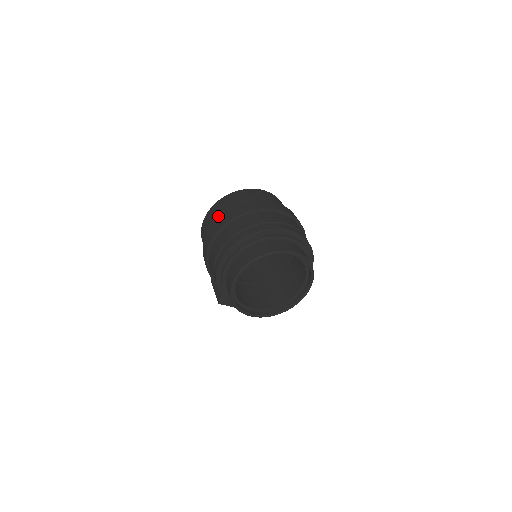
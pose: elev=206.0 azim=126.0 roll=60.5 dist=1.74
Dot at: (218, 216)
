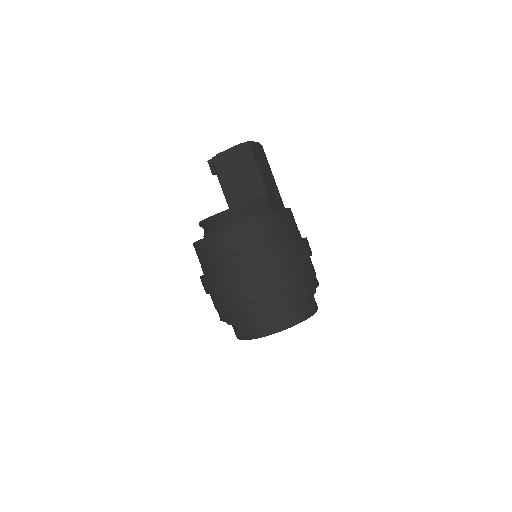
Dot at: (214, 263)
